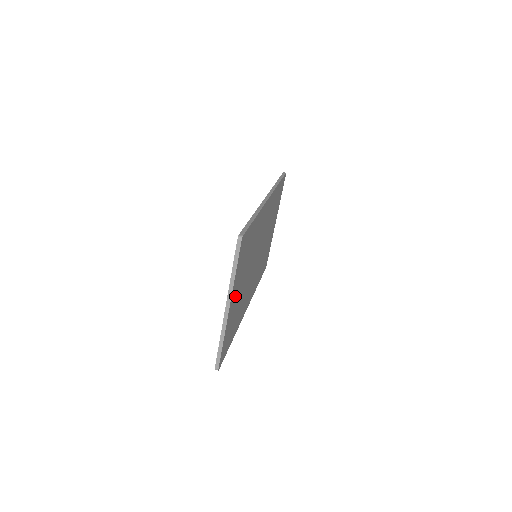
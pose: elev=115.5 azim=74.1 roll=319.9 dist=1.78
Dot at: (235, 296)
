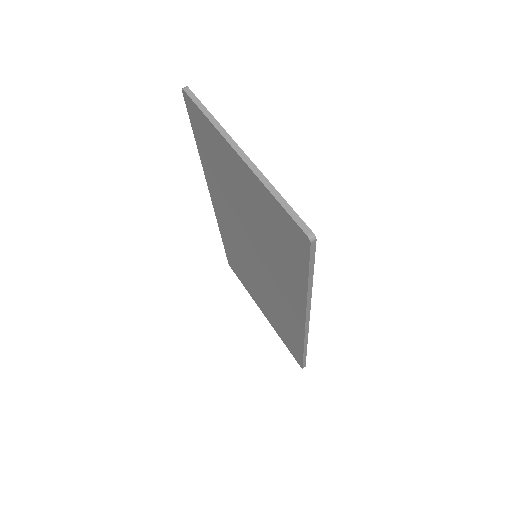
Dot at: occluded
